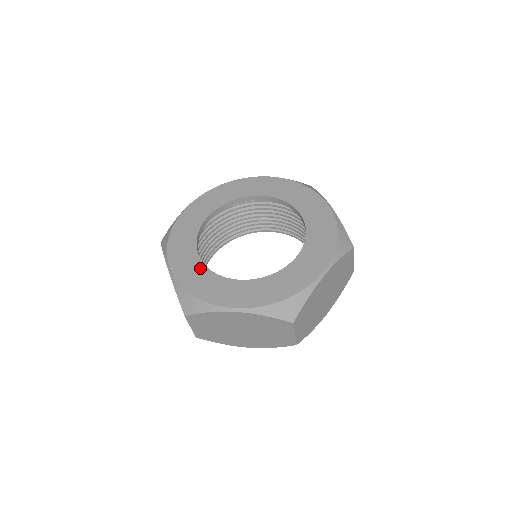
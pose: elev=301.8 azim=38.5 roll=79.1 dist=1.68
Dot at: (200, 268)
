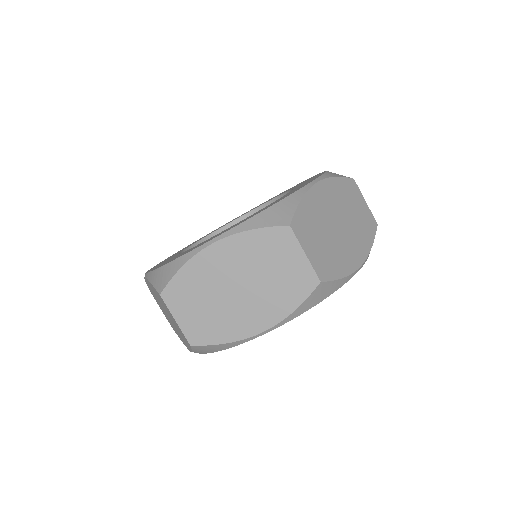
Dot at: occluded
